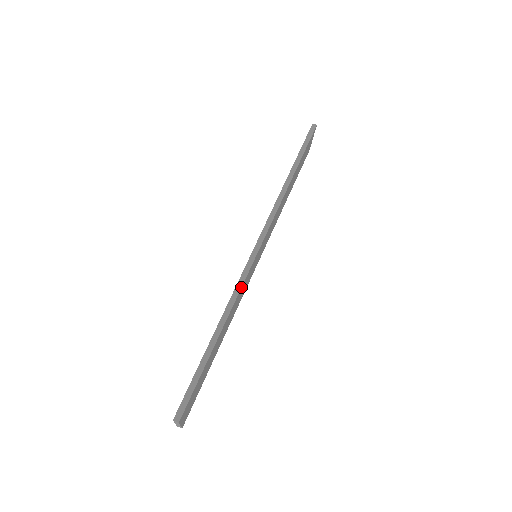
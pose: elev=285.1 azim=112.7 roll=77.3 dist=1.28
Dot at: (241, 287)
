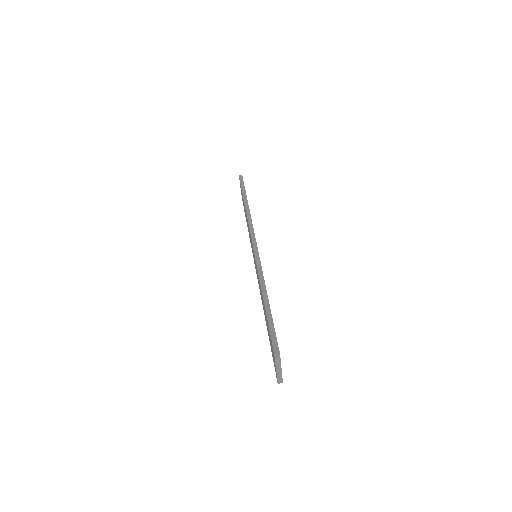
Dot at: (261, 266)
